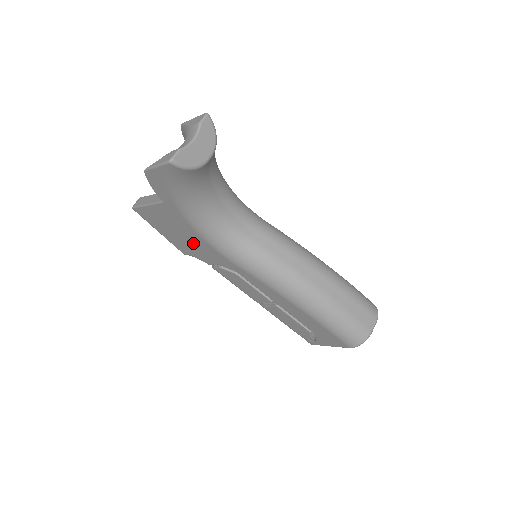
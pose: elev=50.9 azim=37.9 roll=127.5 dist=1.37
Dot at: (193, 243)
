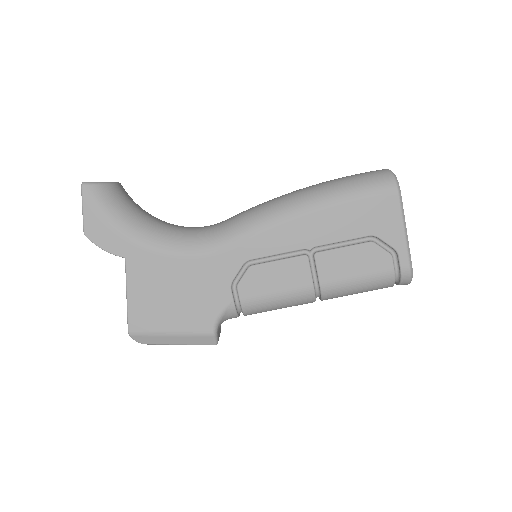
Dot at: (191, 286)
